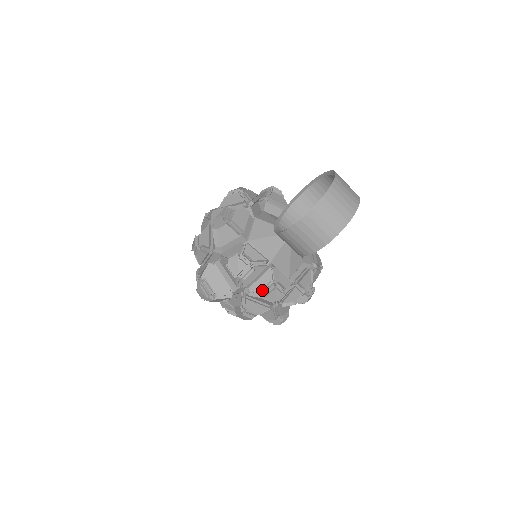
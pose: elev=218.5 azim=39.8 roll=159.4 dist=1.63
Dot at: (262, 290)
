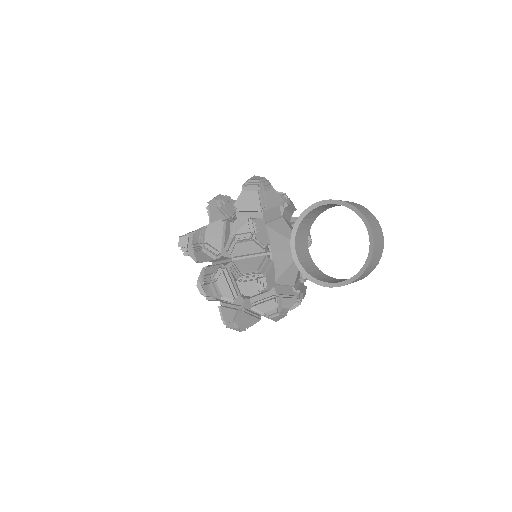
Dot at: occluded
